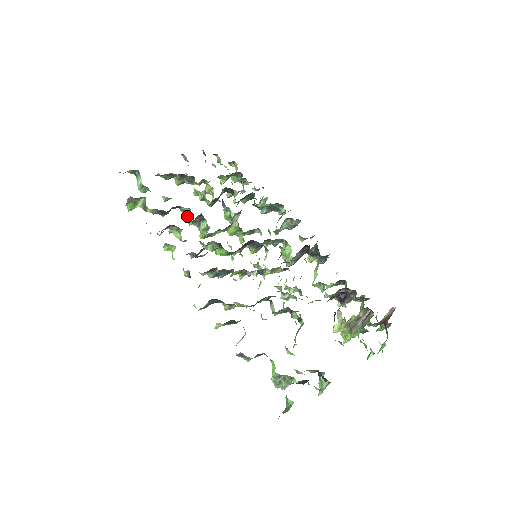
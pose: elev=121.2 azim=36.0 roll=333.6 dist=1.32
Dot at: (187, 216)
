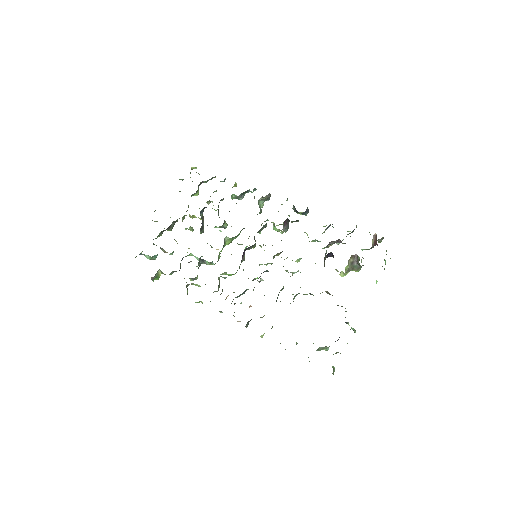
Dot at: occluded
